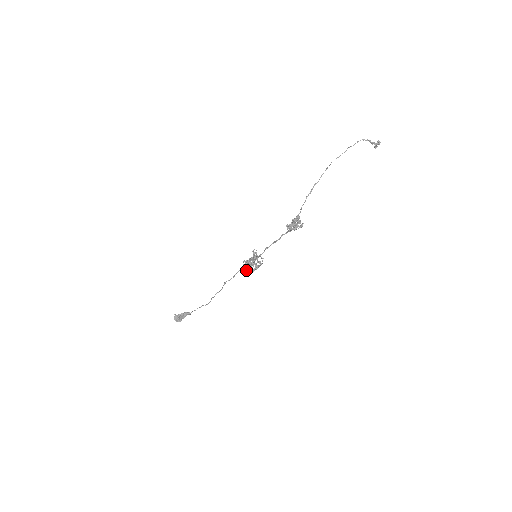
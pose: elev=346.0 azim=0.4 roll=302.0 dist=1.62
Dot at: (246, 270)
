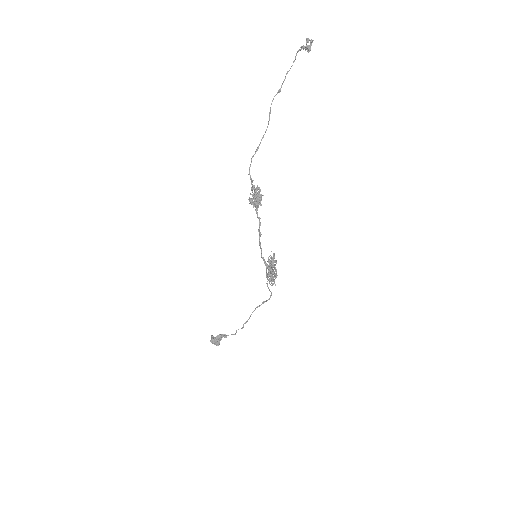
Dot at: (267, 281)
